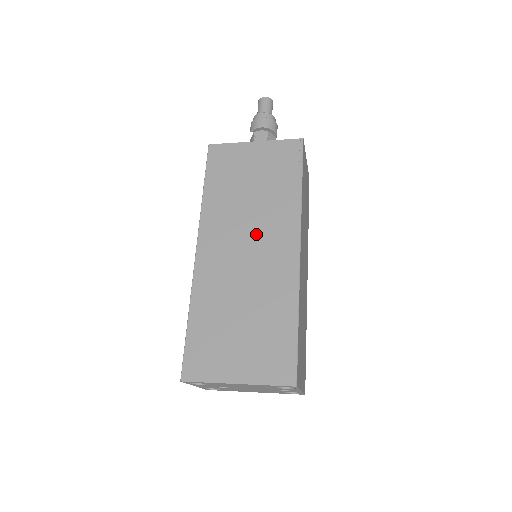
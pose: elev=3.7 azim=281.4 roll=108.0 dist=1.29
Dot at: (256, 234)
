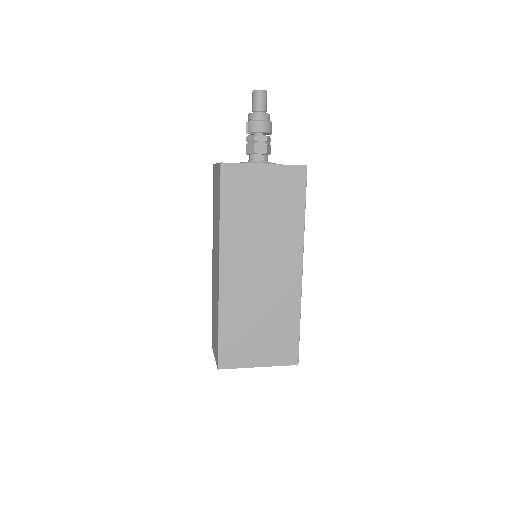
Dot at: (269, 256)
